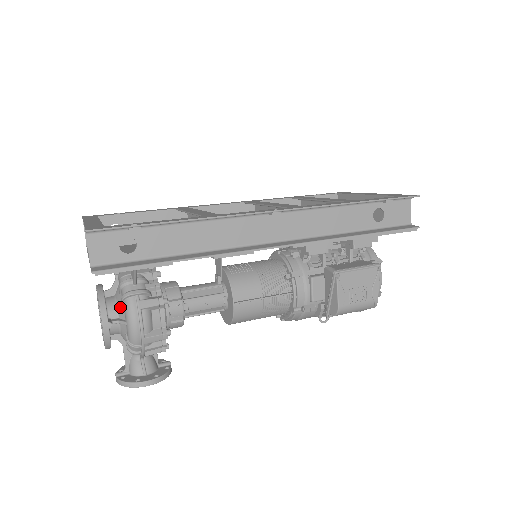
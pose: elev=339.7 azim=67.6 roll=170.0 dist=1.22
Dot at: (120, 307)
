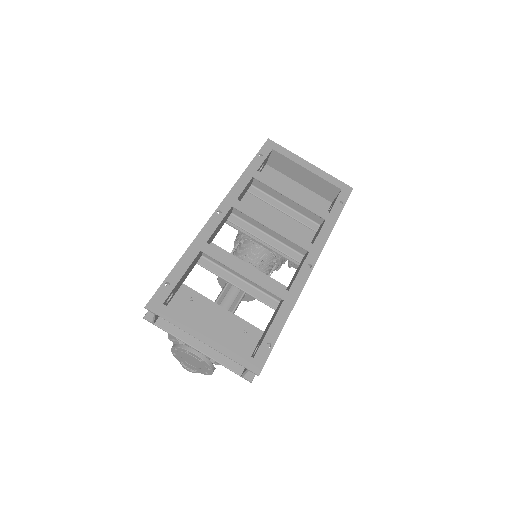
Dot at: occluded
